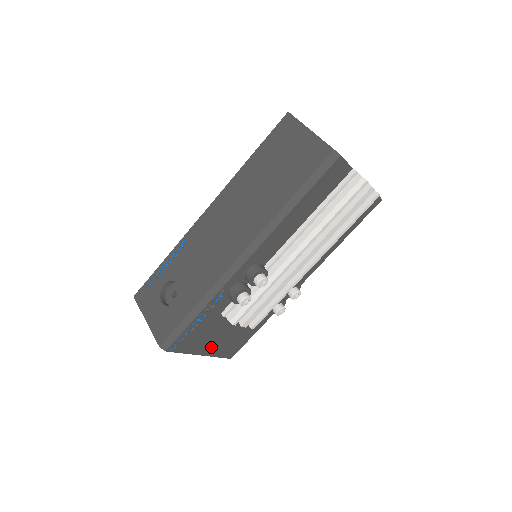
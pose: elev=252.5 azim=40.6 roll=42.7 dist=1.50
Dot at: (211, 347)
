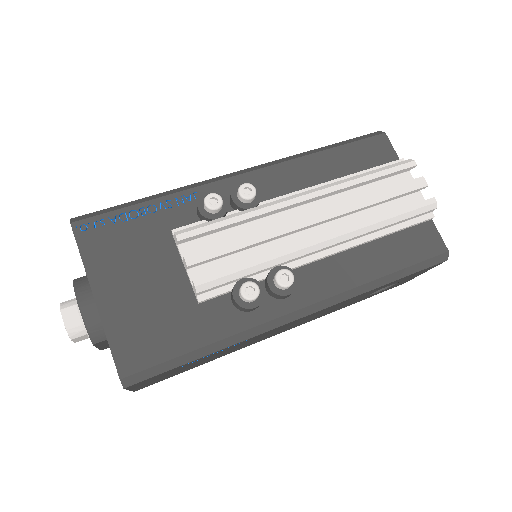
Dot at: (117, 297)
